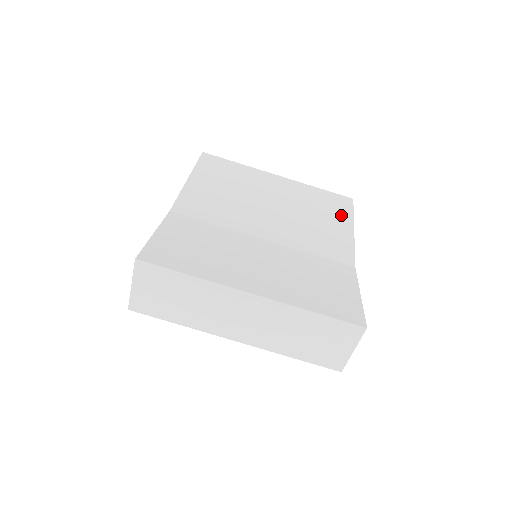
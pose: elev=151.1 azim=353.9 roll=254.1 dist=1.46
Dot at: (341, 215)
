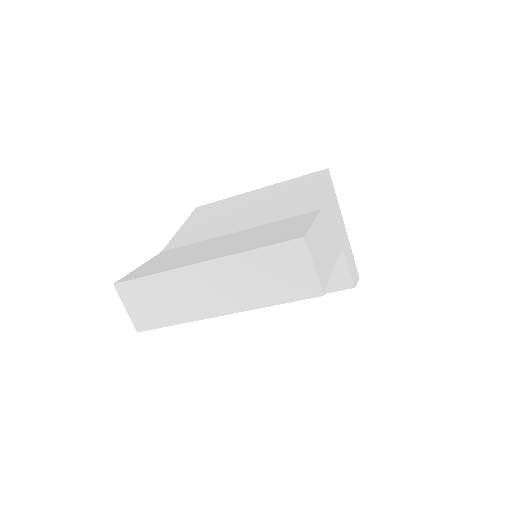
Dot at: (313, 184)
